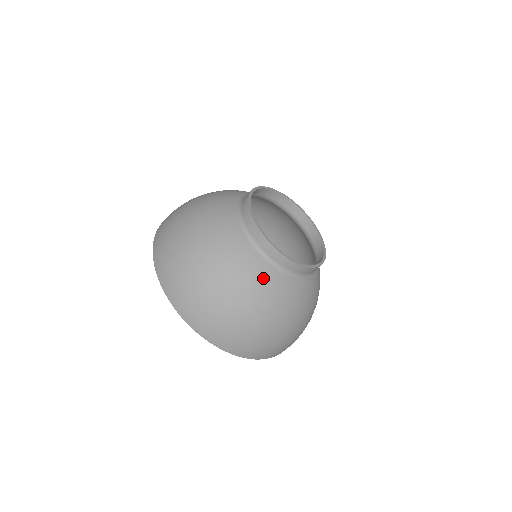
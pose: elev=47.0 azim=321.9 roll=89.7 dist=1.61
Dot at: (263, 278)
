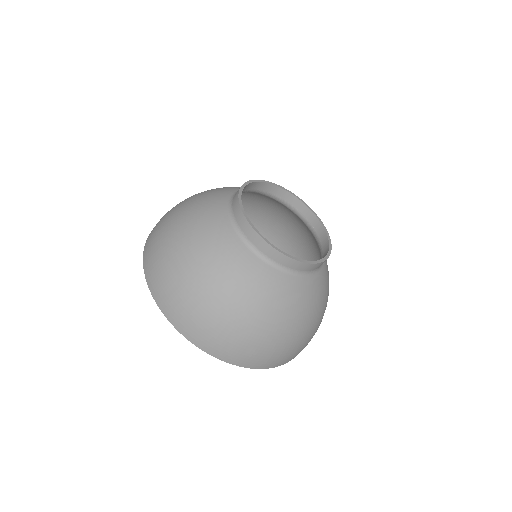
Dot at: (298, 293)
